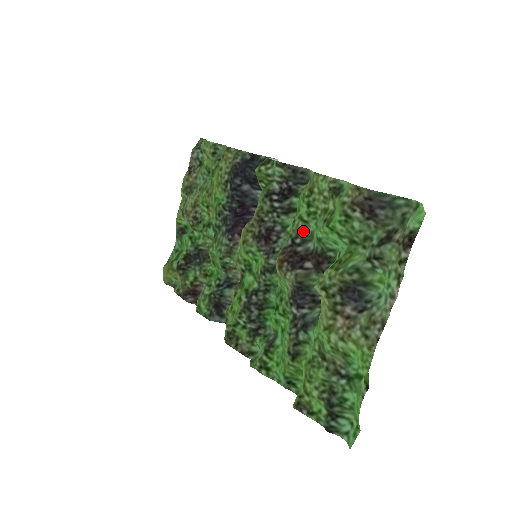
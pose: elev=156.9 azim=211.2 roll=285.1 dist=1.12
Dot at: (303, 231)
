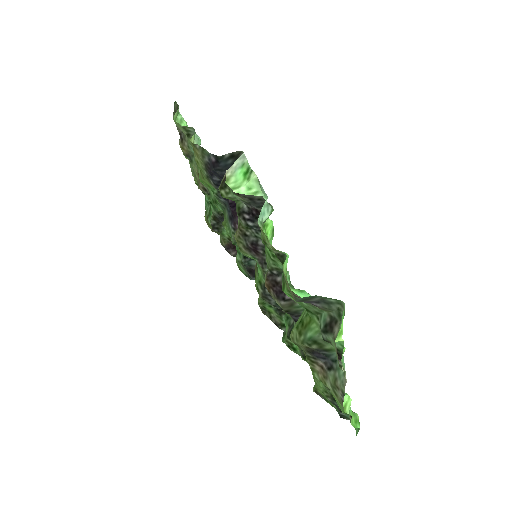
Dot at: (275, 266)
